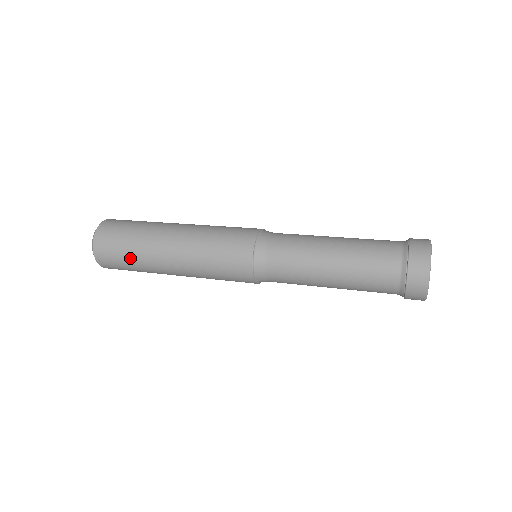
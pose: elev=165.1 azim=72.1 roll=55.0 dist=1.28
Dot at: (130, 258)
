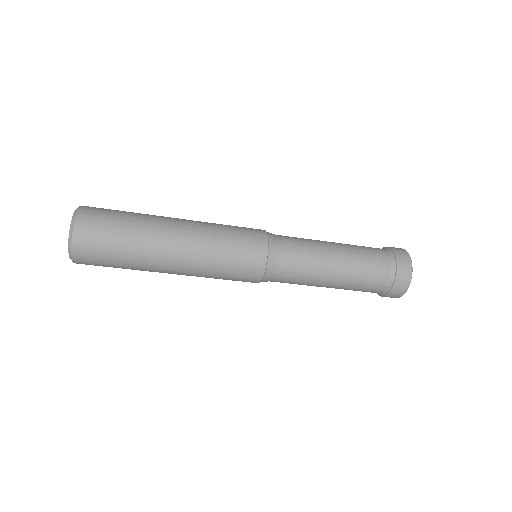
Dot at: (125, 236)
